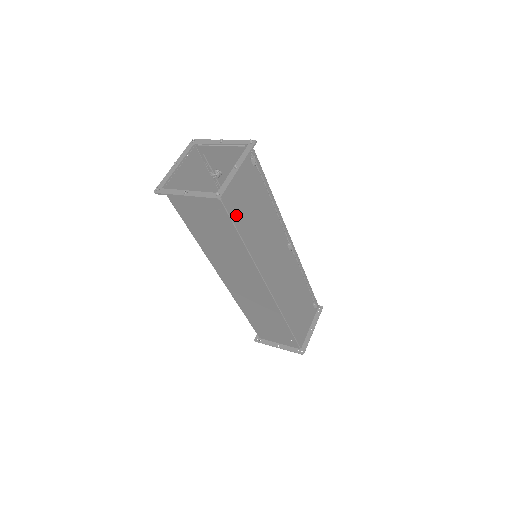
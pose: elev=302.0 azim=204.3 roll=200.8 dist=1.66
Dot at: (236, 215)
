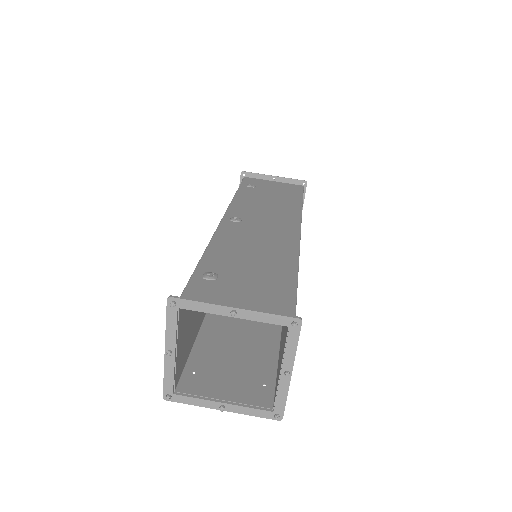
Dot at: occluded
